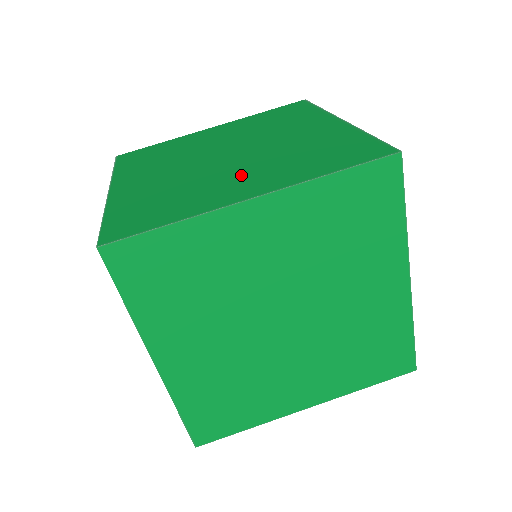
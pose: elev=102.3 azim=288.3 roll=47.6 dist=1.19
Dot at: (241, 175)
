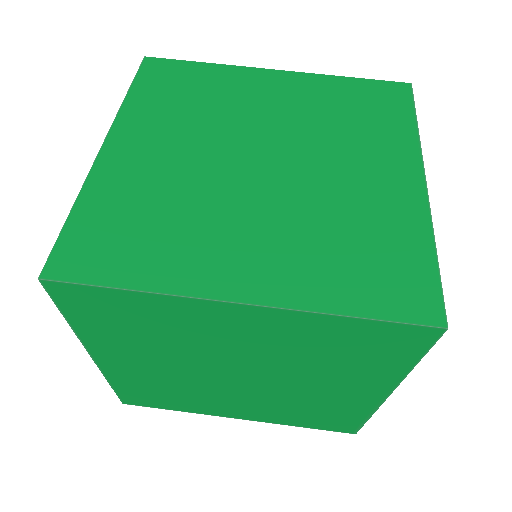
Dot at: (252, 232)
